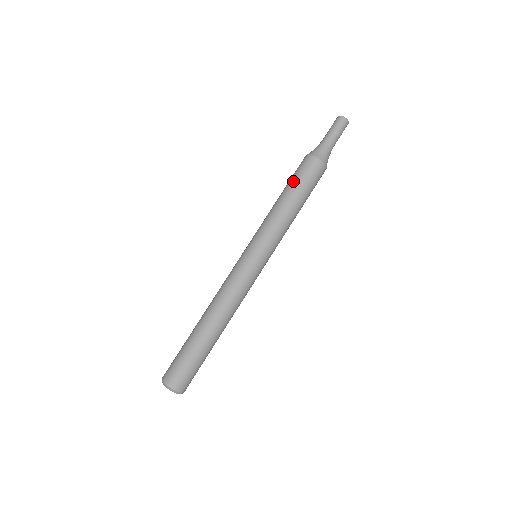
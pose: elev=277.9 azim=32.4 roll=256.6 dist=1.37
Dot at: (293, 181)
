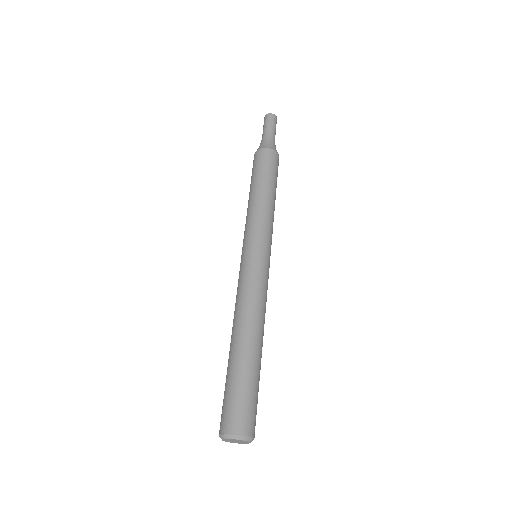
Dot at: (253, 176)
